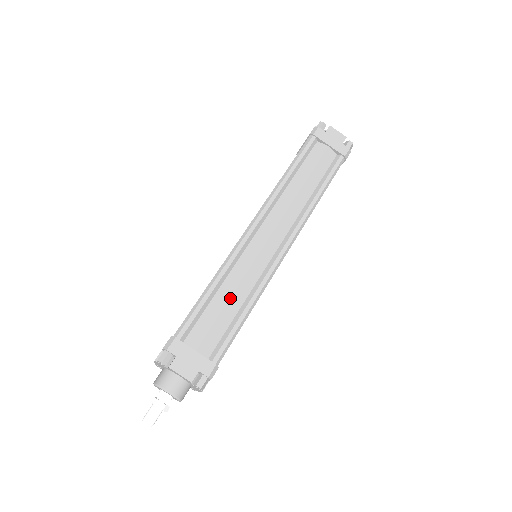
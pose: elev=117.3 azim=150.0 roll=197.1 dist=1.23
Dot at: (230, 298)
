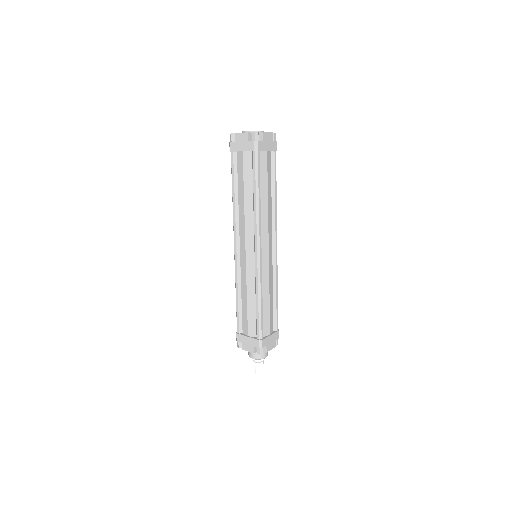
Dot at: (247, 299)
